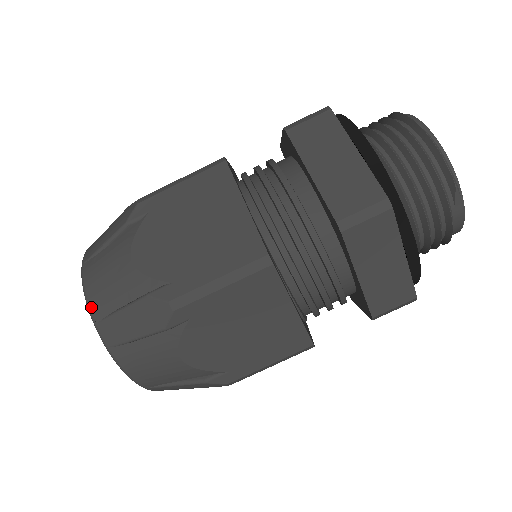
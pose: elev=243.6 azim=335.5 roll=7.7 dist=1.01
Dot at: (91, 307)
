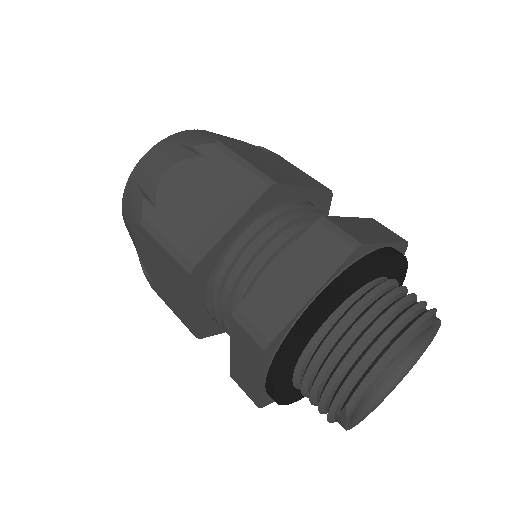
Dot at: (137, 166)
